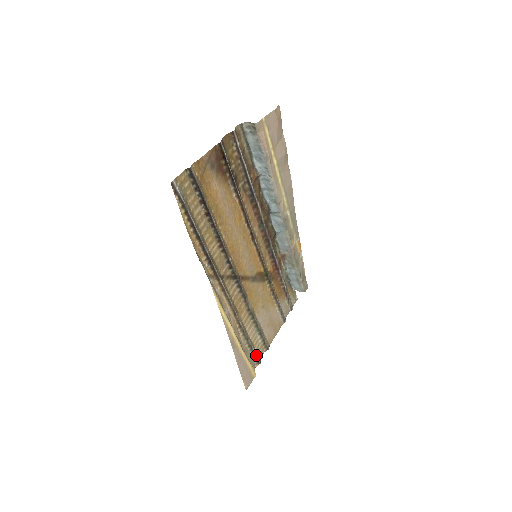
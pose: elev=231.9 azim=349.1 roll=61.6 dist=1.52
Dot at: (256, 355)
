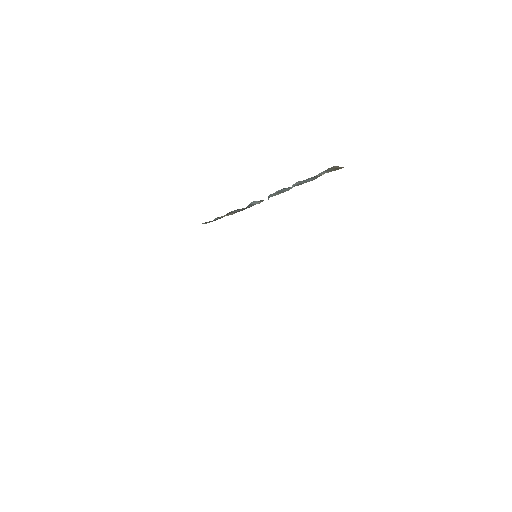
Dot at: occluded
